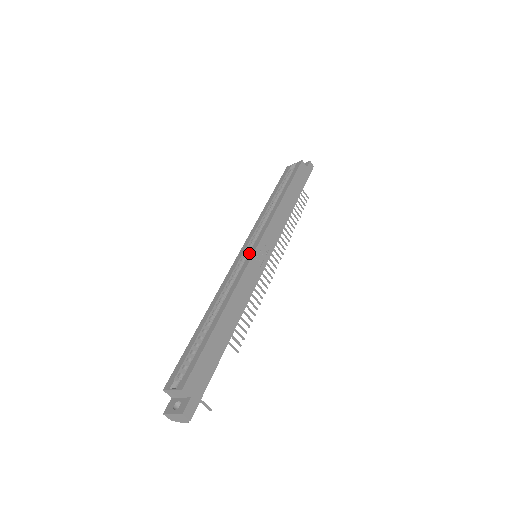
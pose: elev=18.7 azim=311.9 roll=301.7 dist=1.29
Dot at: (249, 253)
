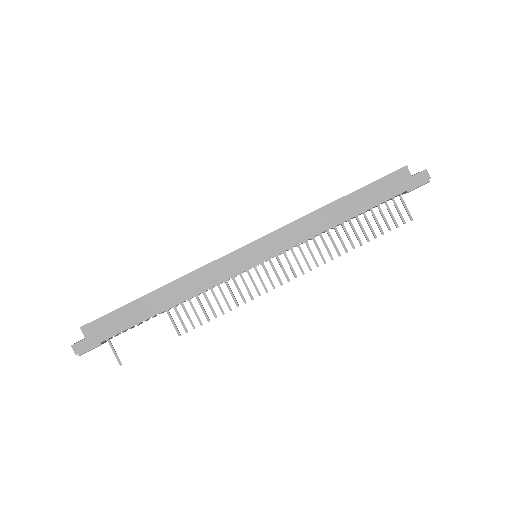
Dot at: occluded
